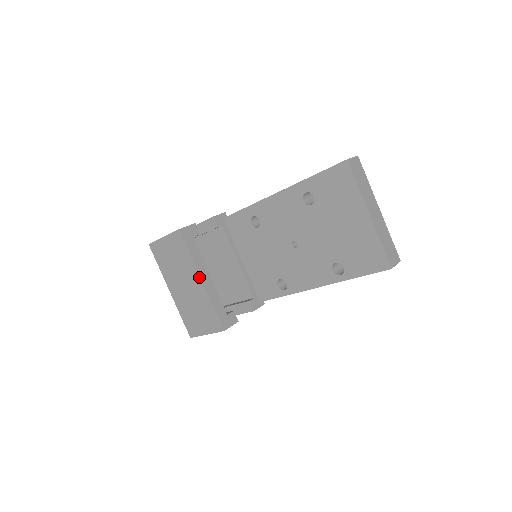
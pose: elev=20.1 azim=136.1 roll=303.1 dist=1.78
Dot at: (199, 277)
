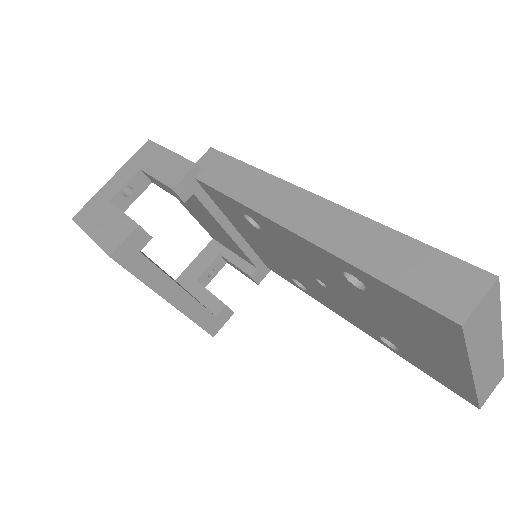
Dot at: occluded
